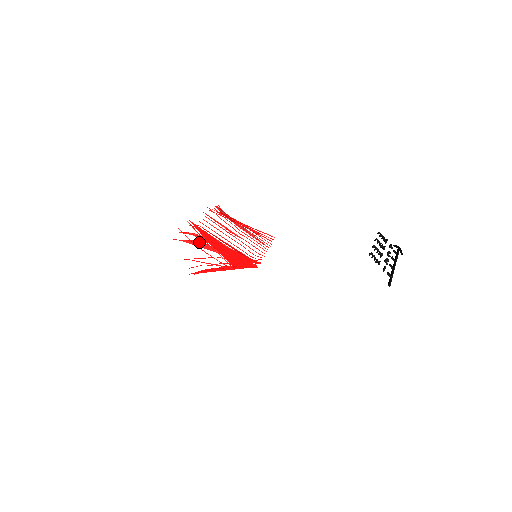
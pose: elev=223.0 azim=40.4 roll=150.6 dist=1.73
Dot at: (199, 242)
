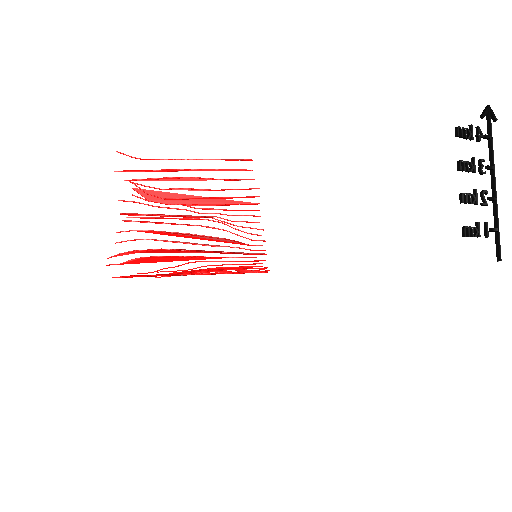
Dot at: (151, 257)
